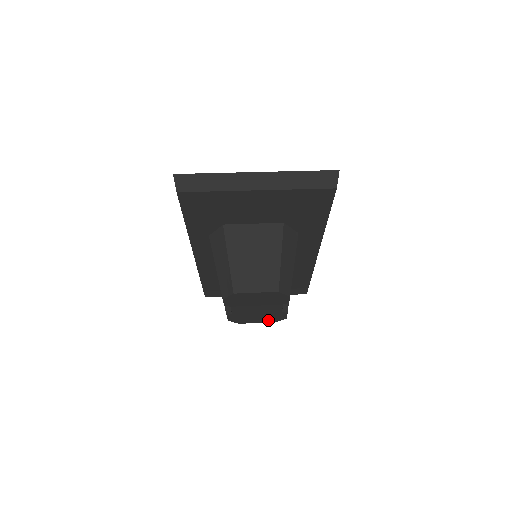
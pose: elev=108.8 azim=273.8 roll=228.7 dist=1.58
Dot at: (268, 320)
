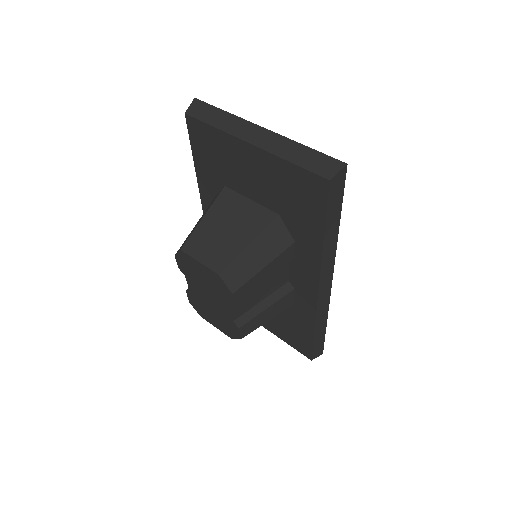
Dot at: (225, 329)
